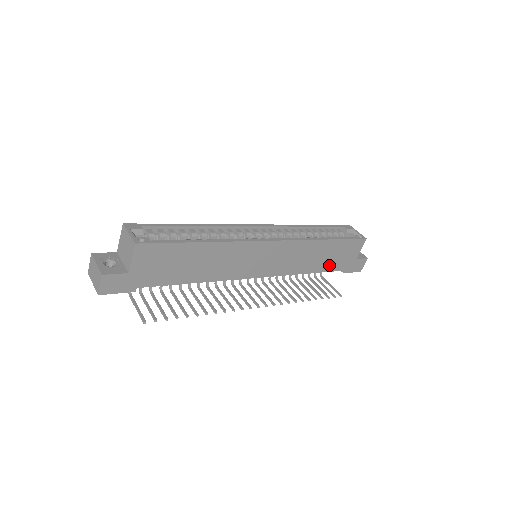
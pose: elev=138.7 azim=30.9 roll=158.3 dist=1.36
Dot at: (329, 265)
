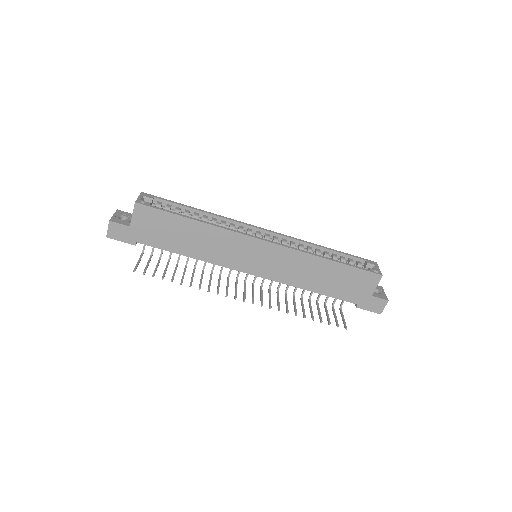
Dot at: (335, 291)
